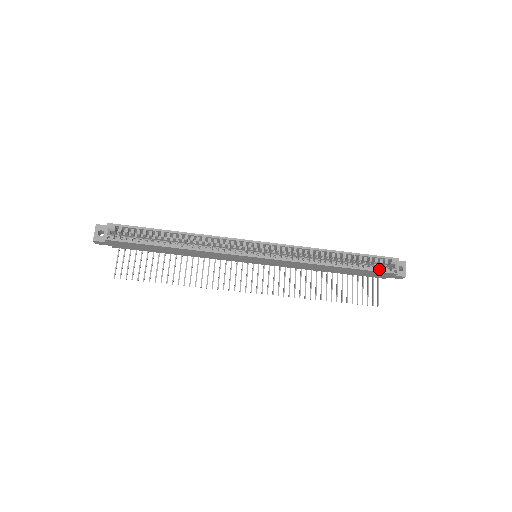
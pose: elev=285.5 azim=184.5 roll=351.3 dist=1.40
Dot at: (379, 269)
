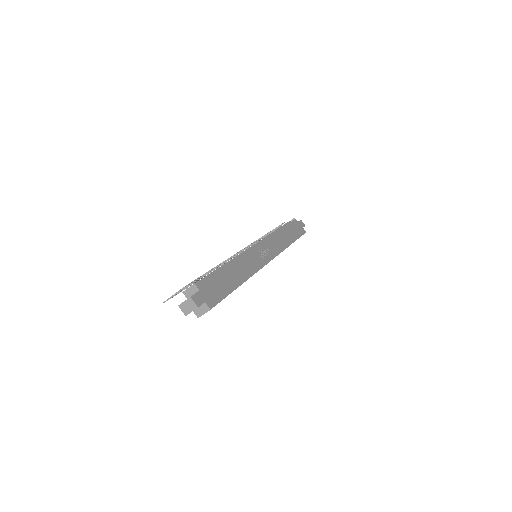
Dot at: occluded
